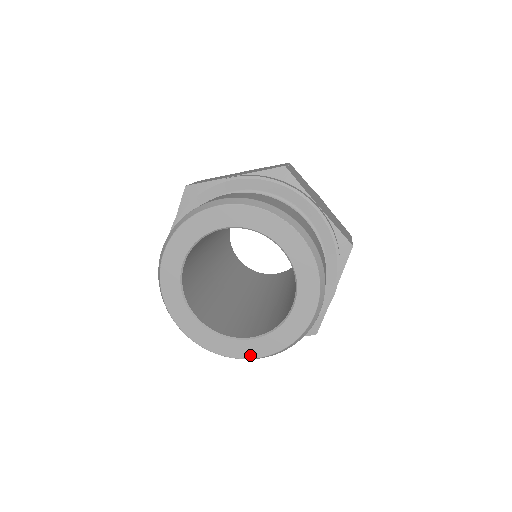
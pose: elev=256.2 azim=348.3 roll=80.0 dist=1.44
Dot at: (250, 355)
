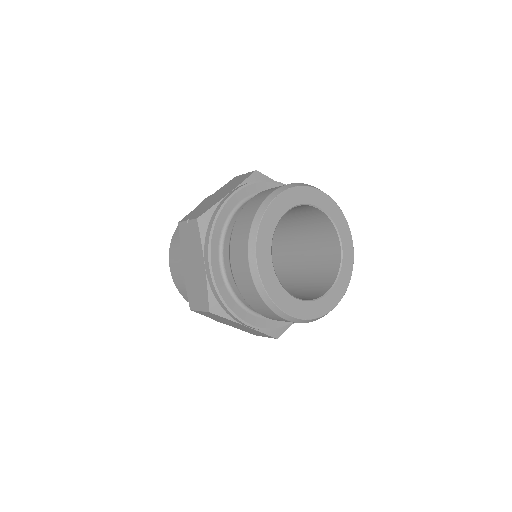
Dot at: (290, 312)
